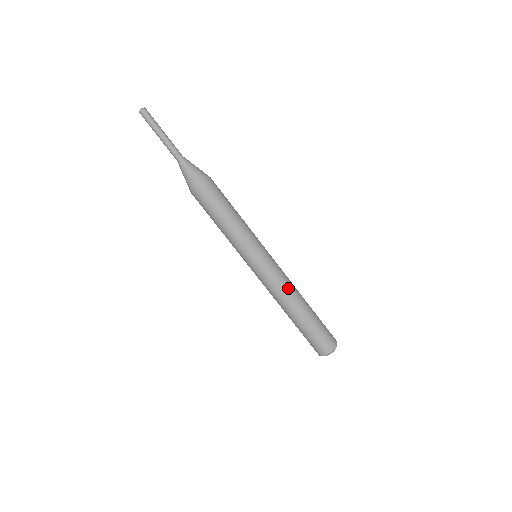
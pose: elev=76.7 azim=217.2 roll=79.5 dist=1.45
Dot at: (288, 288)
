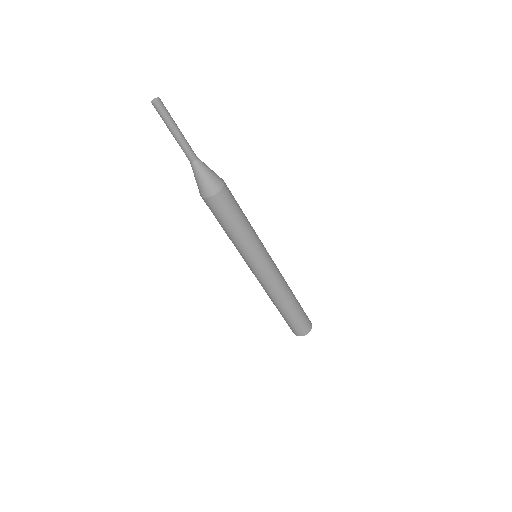
Dot at: (284, 282)
